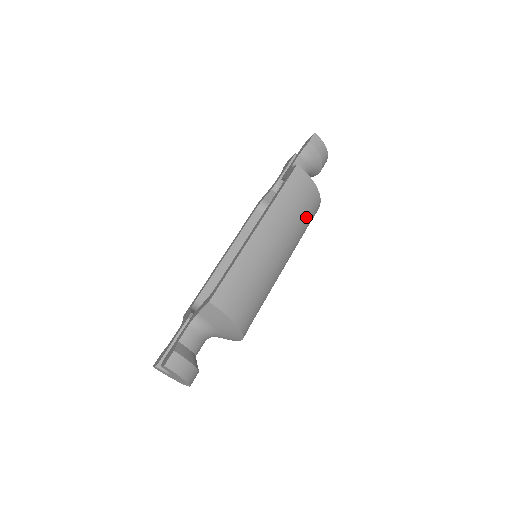
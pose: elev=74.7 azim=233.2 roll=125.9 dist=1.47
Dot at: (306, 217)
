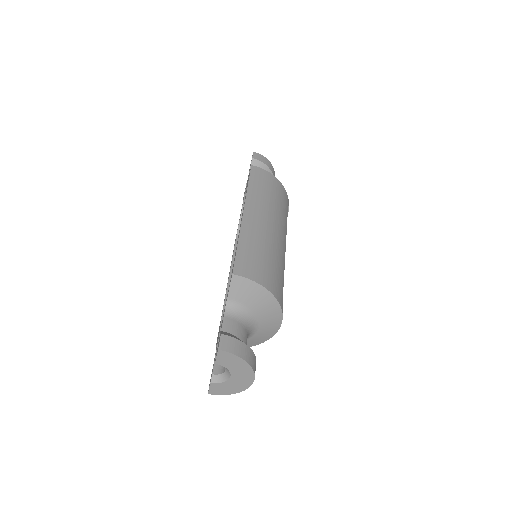
Dot at: (281, 202)
